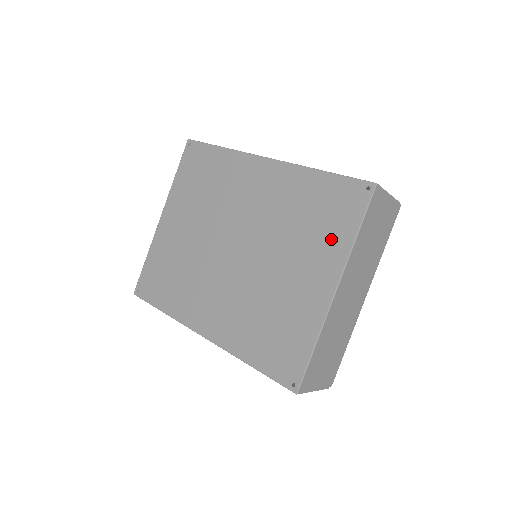
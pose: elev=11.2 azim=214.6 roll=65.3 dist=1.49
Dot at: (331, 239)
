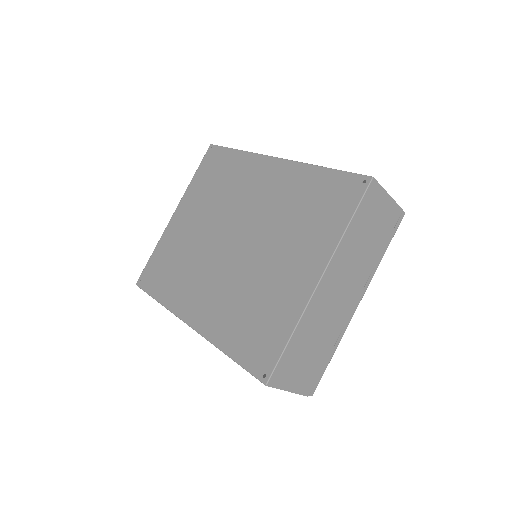
Dot at: (322, 230)
